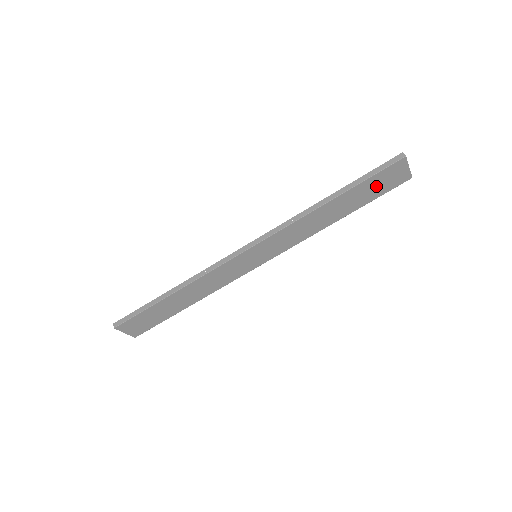
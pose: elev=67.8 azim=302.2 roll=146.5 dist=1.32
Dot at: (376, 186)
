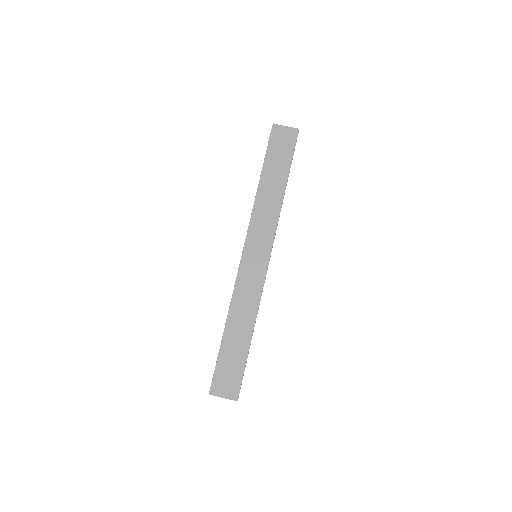
Dot at: (280, 152)
